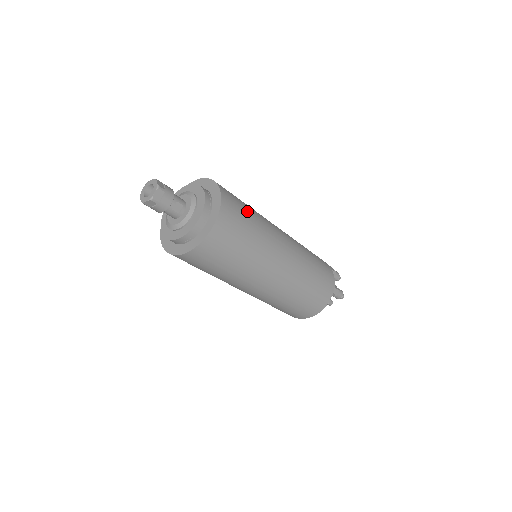
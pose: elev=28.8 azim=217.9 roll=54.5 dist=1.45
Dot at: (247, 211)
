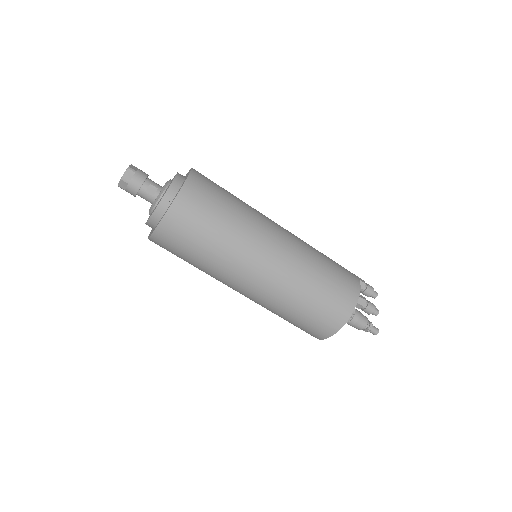
Dot at: (225, 194)
